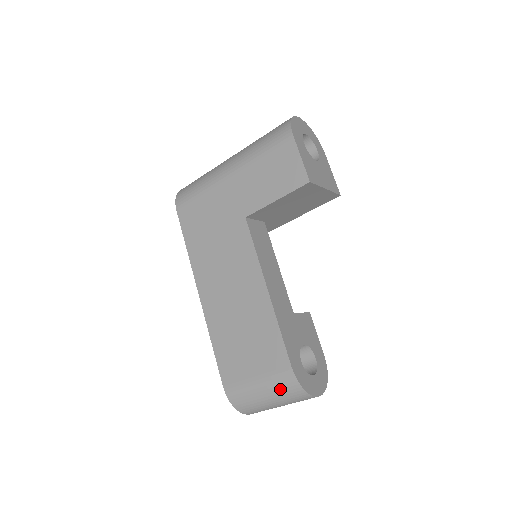
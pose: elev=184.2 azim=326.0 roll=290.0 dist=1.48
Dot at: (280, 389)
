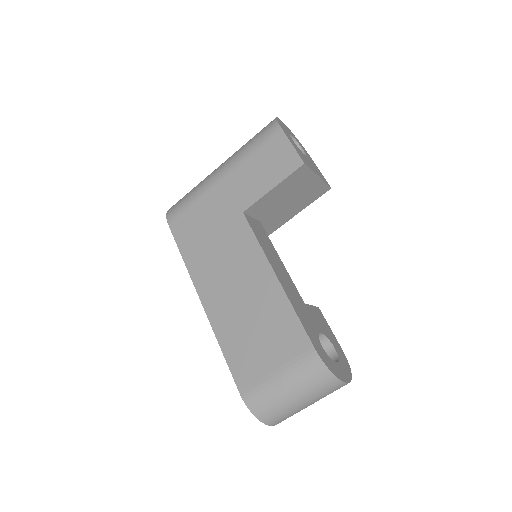
Dot at: (305, 378)
